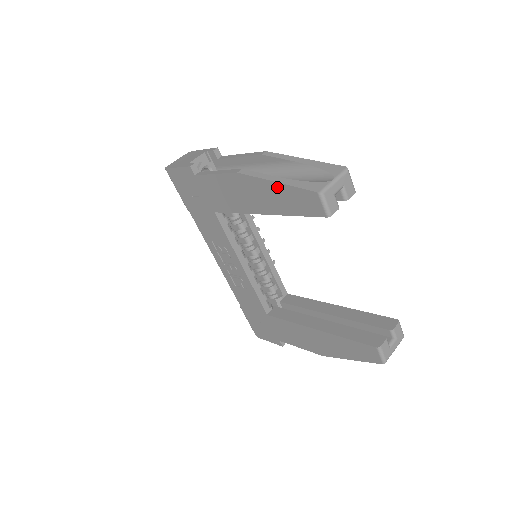
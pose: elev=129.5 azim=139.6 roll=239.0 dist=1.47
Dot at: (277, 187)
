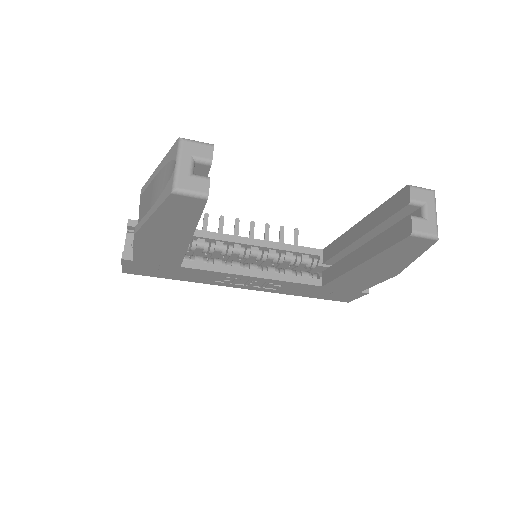
Dot at: (157, 218)
